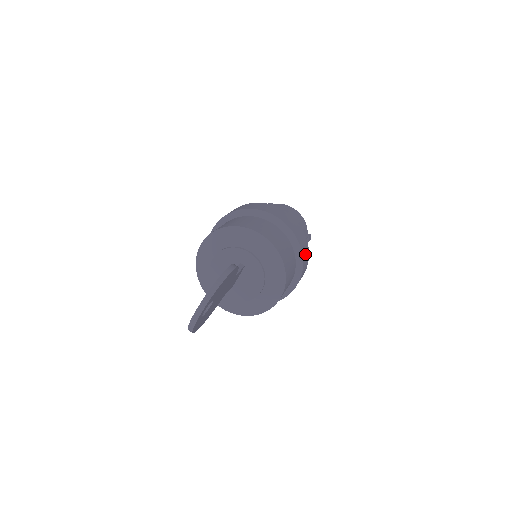
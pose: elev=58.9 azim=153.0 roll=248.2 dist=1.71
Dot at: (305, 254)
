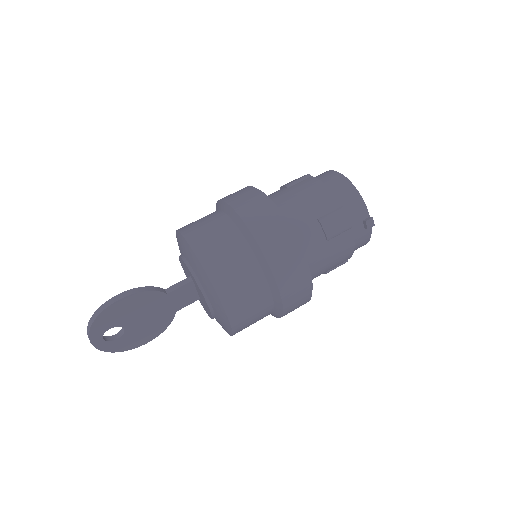
Dot at: (286, 266)
